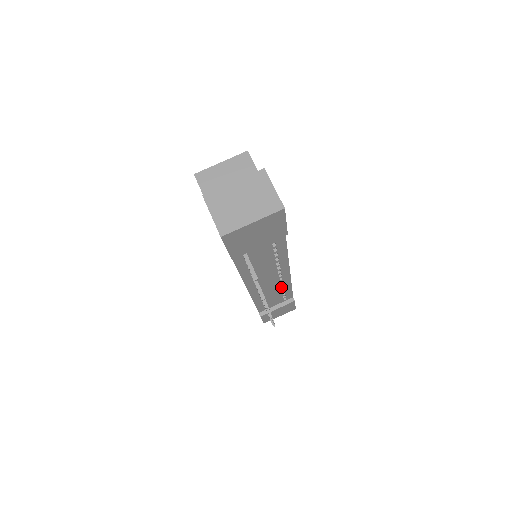
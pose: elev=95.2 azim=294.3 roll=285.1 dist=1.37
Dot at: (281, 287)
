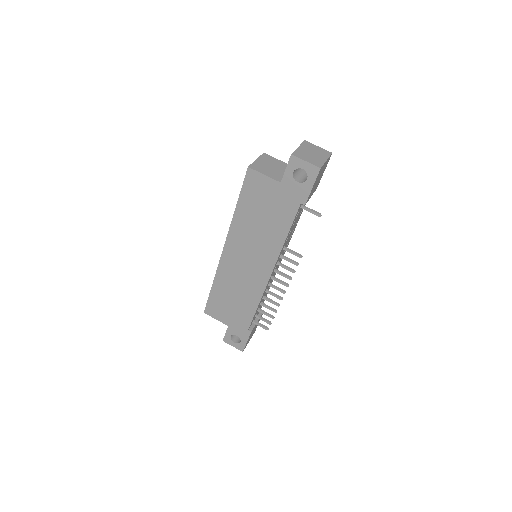
Dot at: occluded
